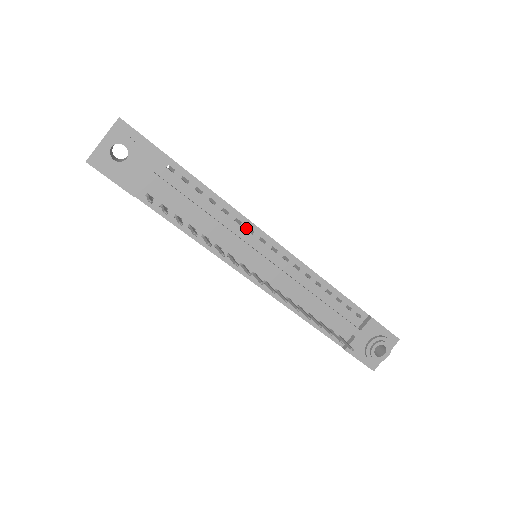
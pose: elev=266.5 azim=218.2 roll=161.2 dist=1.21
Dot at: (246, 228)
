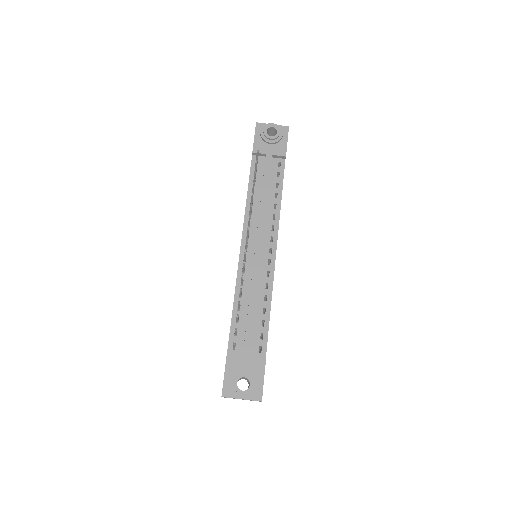
Dot at: (273, 224)
